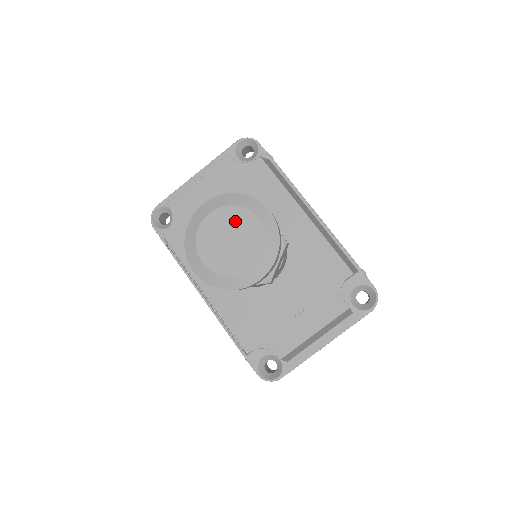
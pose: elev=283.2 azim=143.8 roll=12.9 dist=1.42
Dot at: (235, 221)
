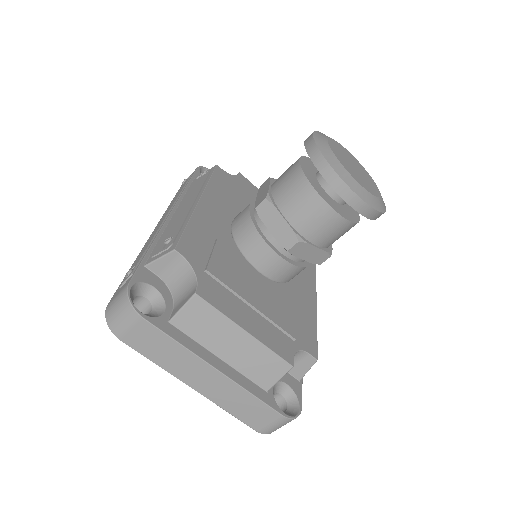
Dot at: (365, 174)
